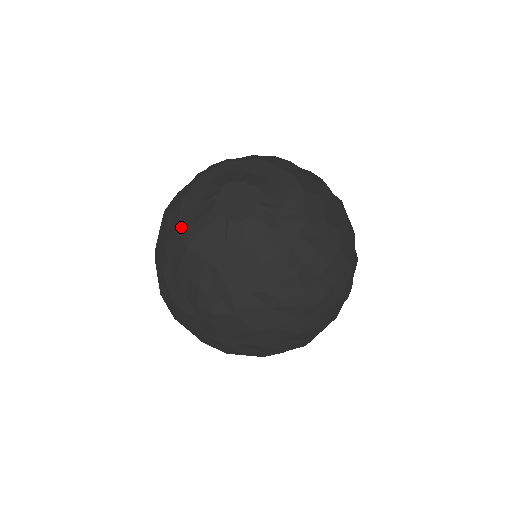
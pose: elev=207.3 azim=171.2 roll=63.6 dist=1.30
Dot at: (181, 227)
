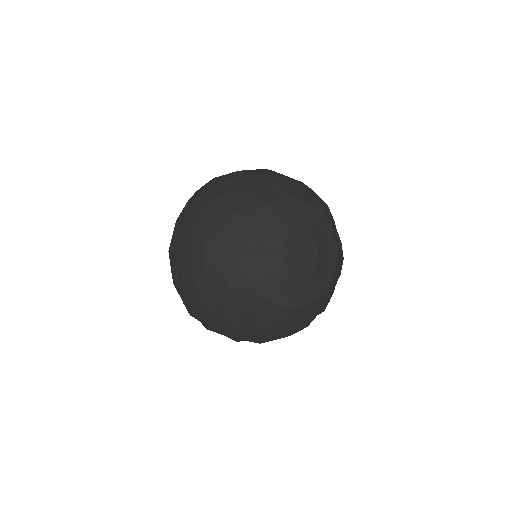
Dot at: (253, 280)
